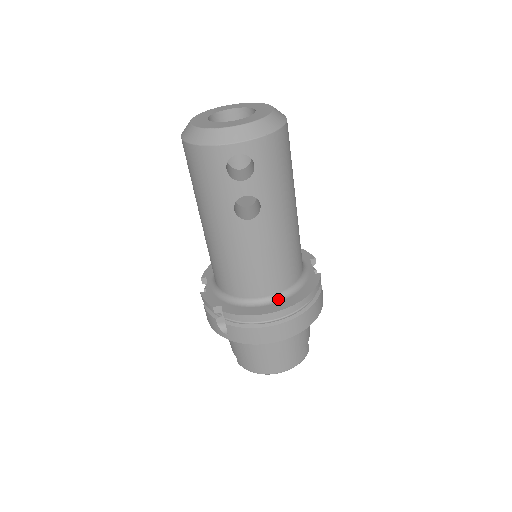
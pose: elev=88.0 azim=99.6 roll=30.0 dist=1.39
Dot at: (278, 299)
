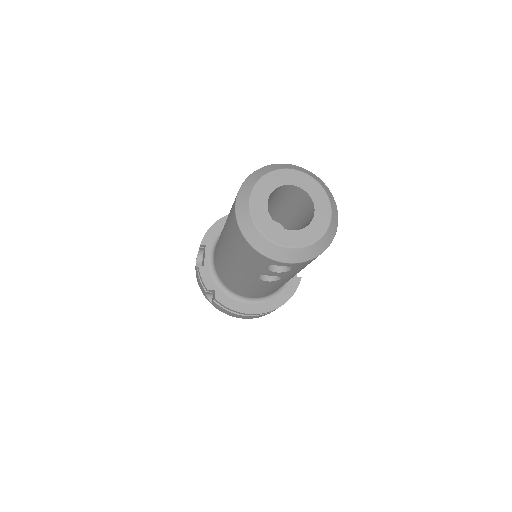
Dot at: (262, 300)
